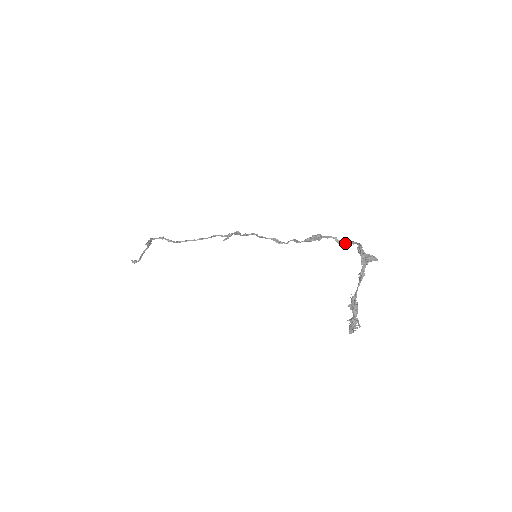
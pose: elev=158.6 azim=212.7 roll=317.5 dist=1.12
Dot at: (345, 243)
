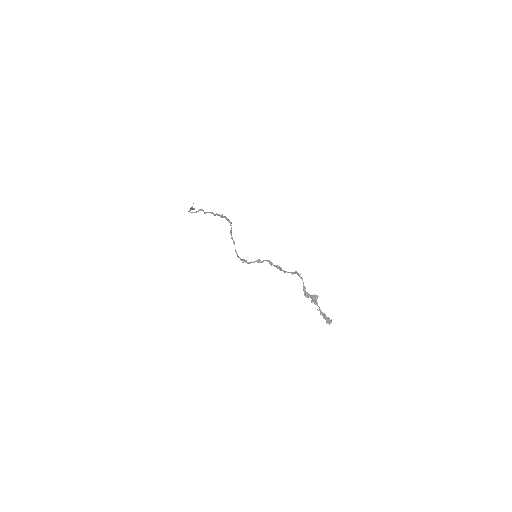
Dot at: occluded
